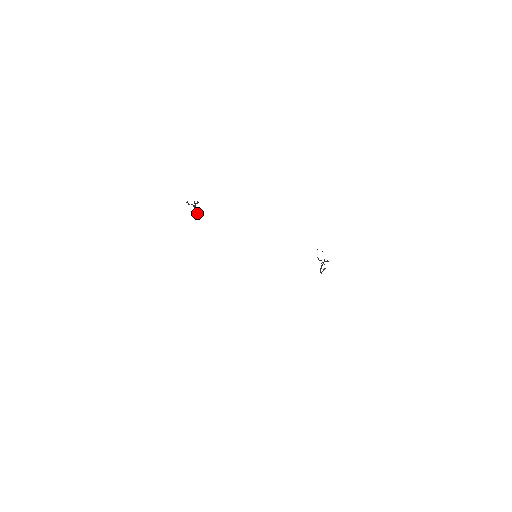
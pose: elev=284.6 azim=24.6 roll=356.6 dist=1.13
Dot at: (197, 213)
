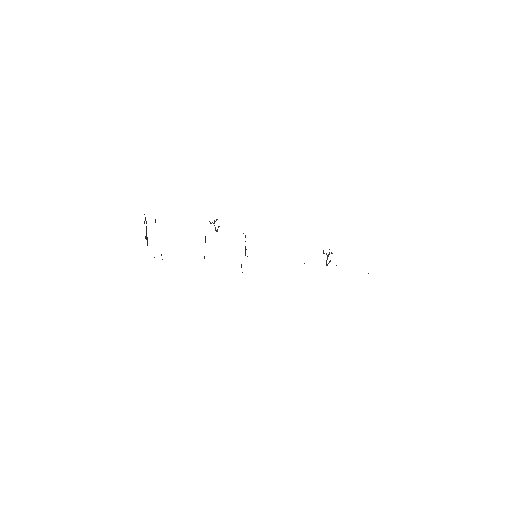
Dot at: (217, 229)
